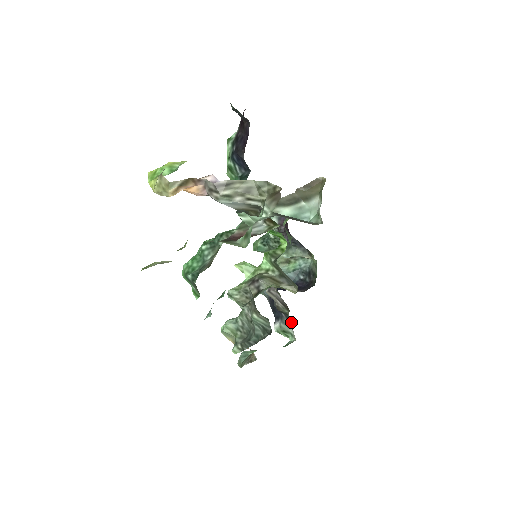
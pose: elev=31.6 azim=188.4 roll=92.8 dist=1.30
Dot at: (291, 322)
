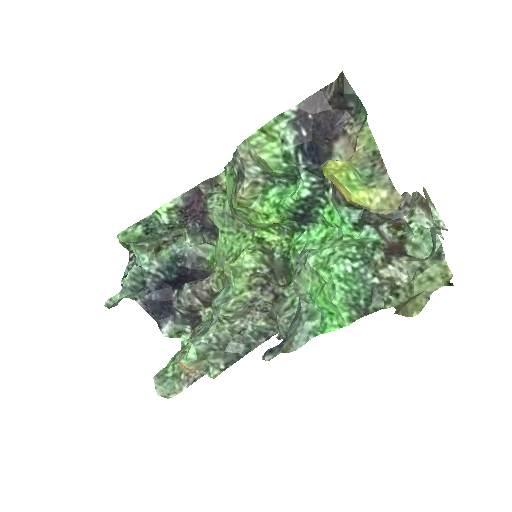
Dot at: (191, 319)
